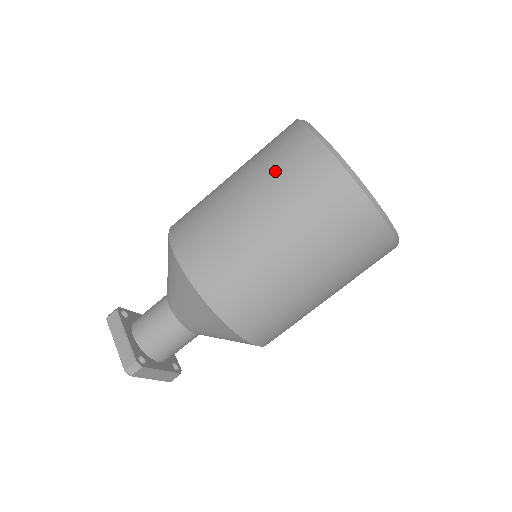
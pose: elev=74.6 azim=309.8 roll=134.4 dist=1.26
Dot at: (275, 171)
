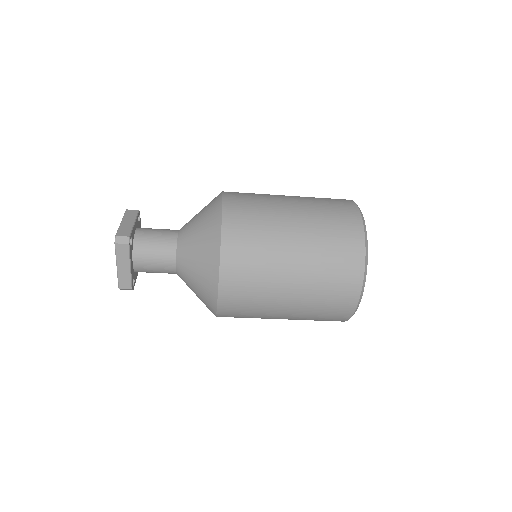
Dot at: (322, 293)
